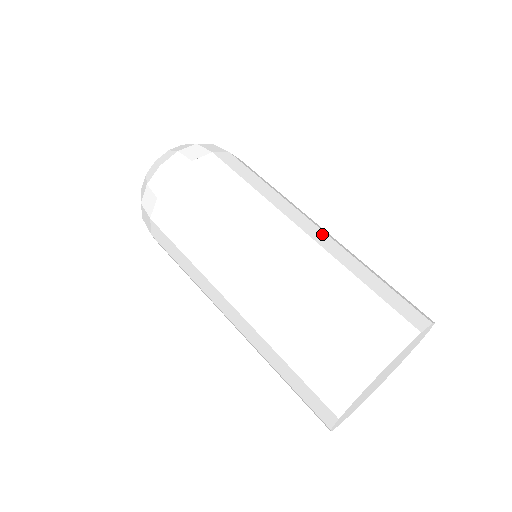
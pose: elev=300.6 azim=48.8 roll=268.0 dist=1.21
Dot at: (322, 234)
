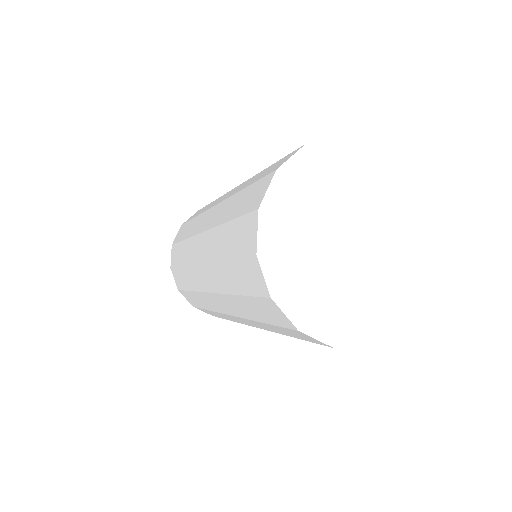
Dot at: occluded
